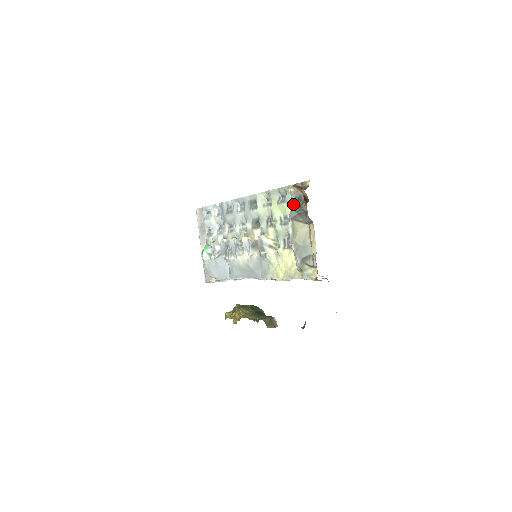
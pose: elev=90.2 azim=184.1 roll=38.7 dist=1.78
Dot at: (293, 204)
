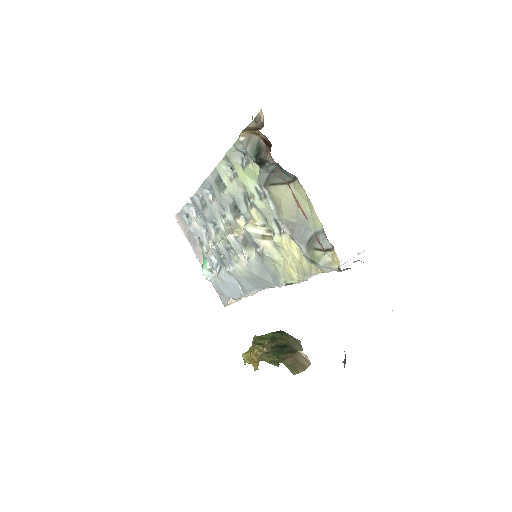
Dot at: (254, 161)
